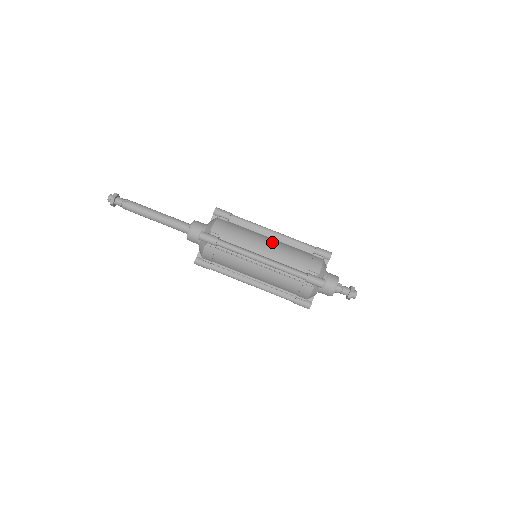
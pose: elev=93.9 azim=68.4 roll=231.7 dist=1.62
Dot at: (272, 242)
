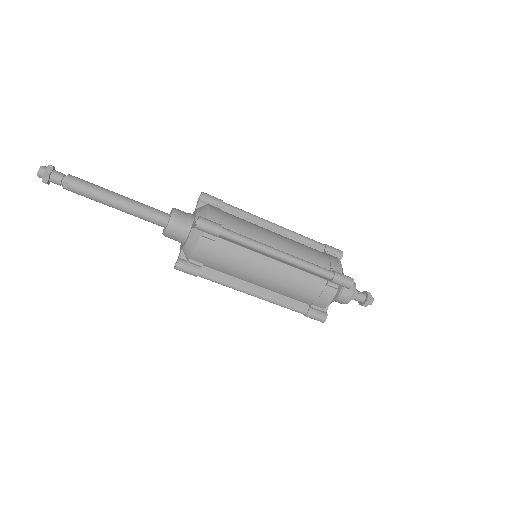
Dot at: (273, 273)
